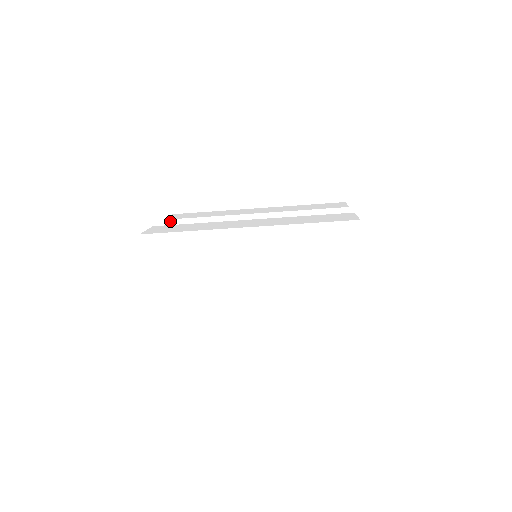
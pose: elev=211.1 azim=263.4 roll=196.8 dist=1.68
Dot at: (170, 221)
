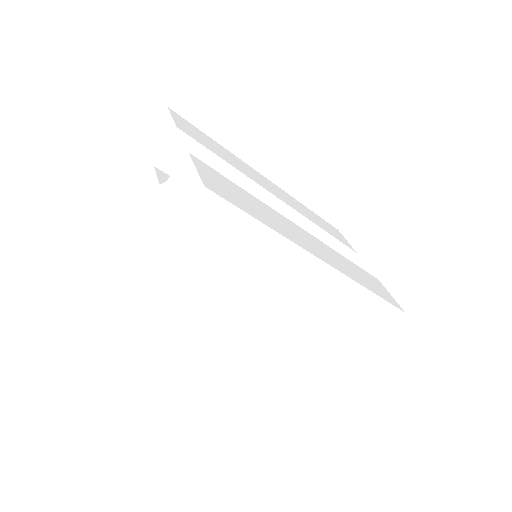
Dot at: (185, 136)
